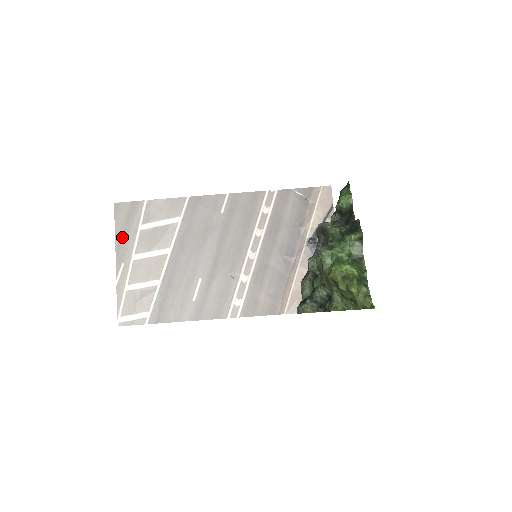
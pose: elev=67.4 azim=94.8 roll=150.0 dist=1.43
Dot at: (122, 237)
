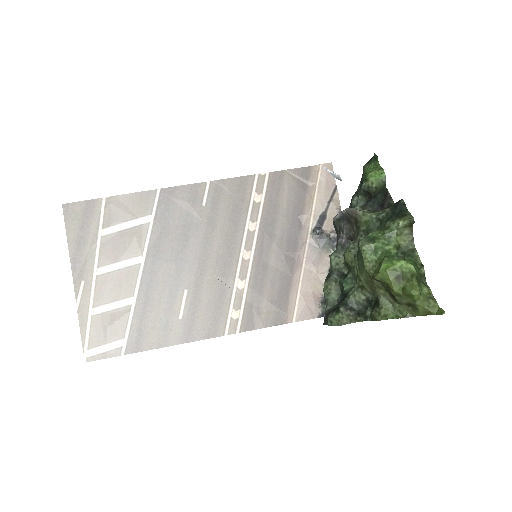
Dot at: (78, 247)
